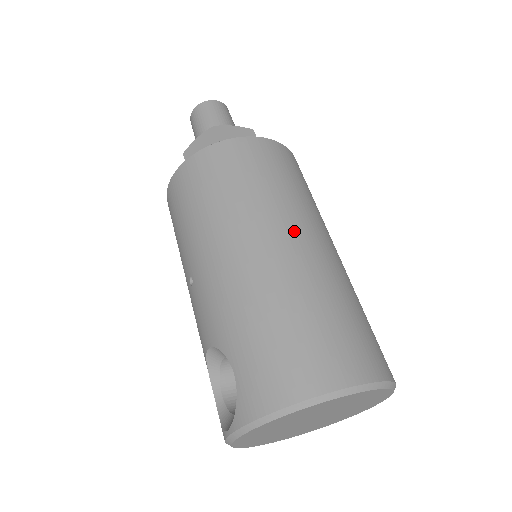
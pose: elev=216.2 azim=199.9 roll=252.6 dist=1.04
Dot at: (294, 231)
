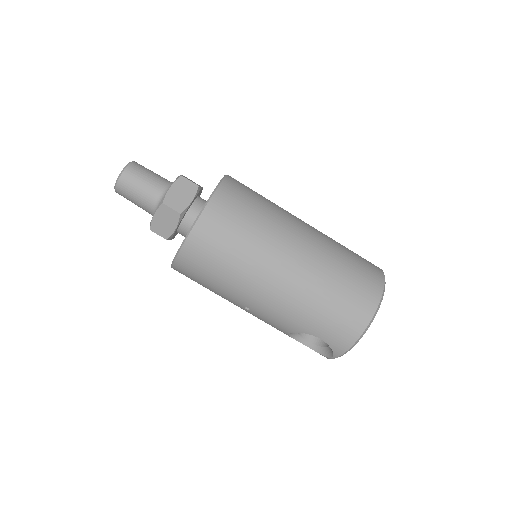
Dot at: (290, 247)
